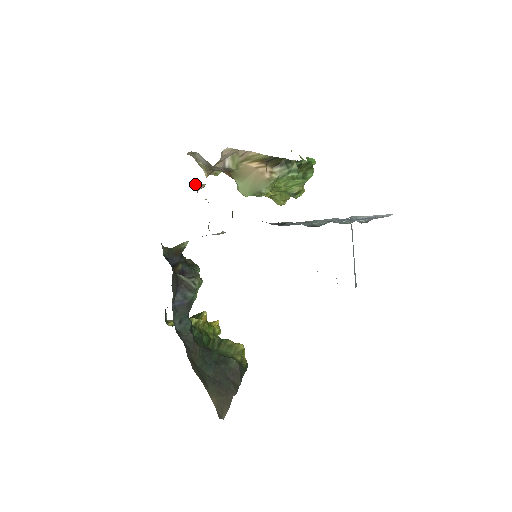
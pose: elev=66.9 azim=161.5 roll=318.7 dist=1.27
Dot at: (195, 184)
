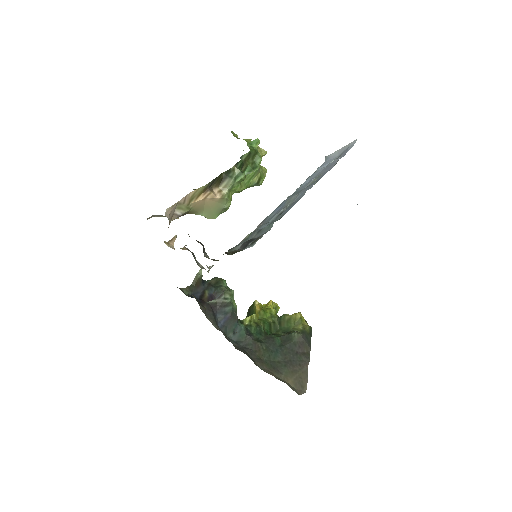
Dot at: (167, 243)
